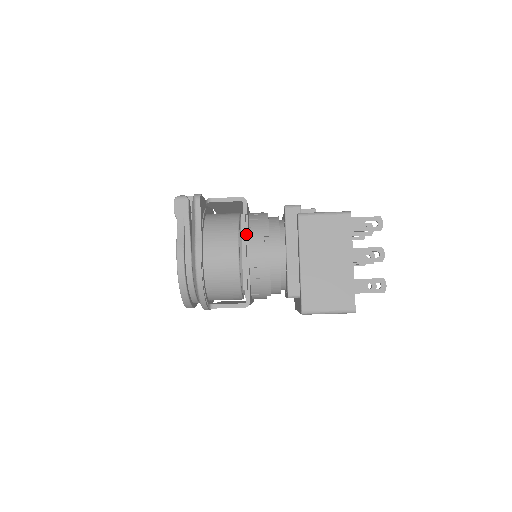
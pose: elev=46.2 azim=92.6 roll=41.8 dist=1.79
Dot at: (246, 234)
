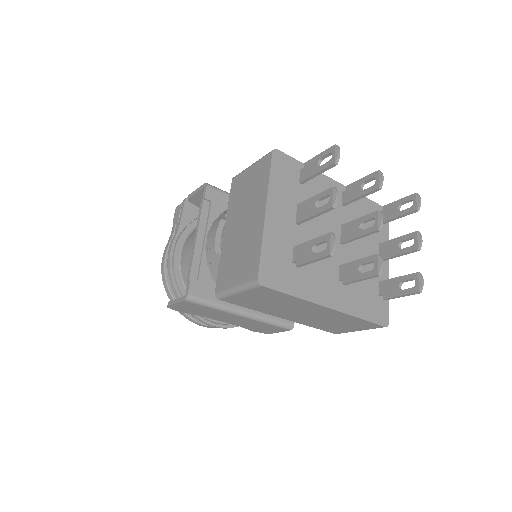
Dot at: (207, 221)
